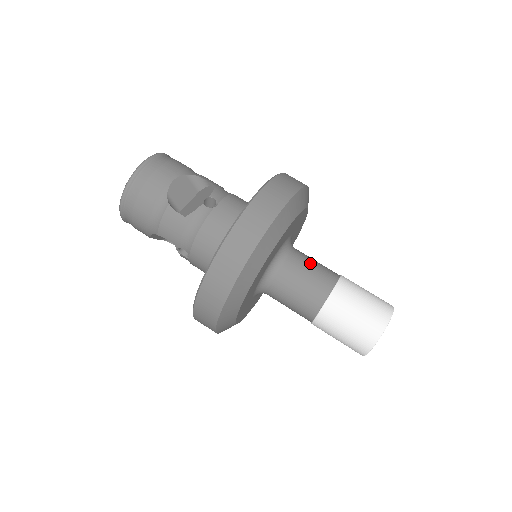
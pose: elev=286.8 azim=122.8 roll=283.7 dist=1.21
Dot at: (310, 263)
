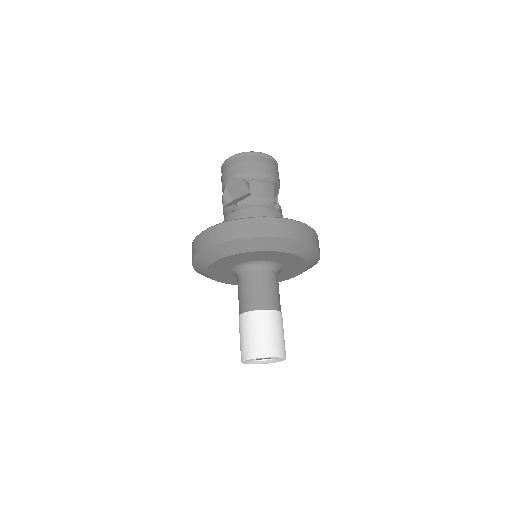
Dot at: (252, 286)
